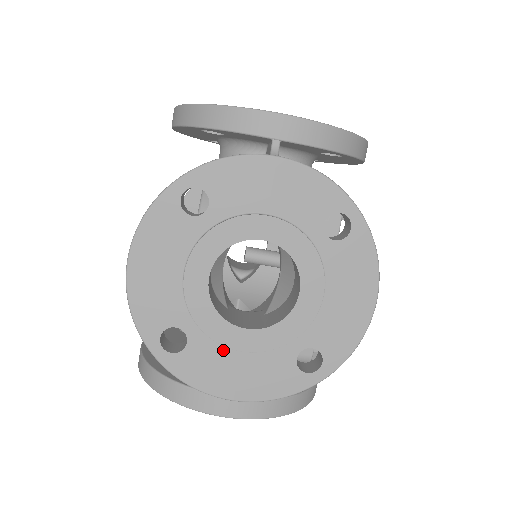
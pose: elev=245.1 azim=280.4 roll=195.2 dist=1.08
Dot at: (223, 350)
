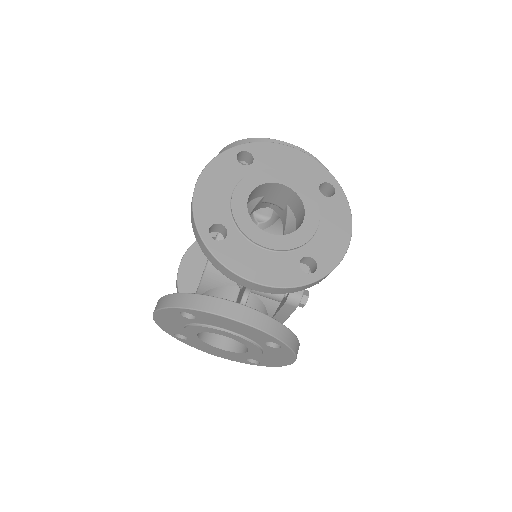
Dot at: (251, 245)
